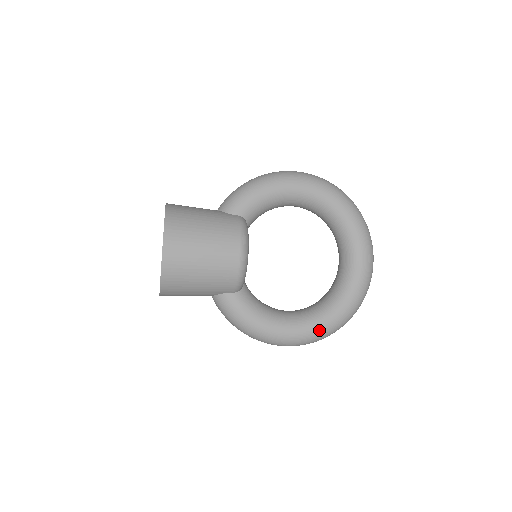
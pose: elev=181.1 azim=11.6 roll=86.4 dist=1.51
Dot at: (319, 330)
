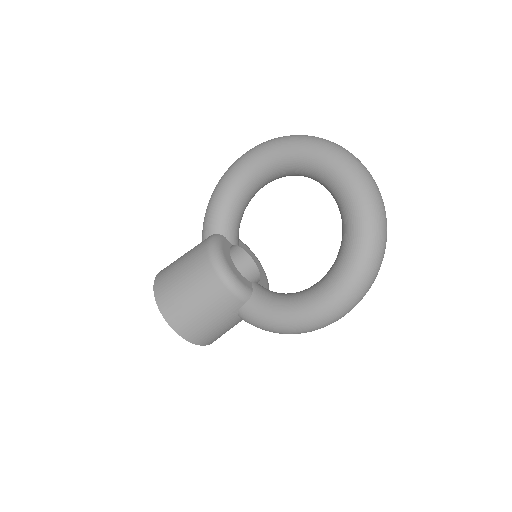
Dot at: (345, 283)
